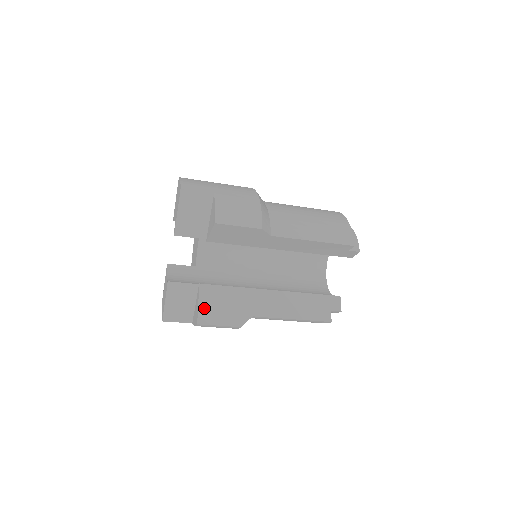
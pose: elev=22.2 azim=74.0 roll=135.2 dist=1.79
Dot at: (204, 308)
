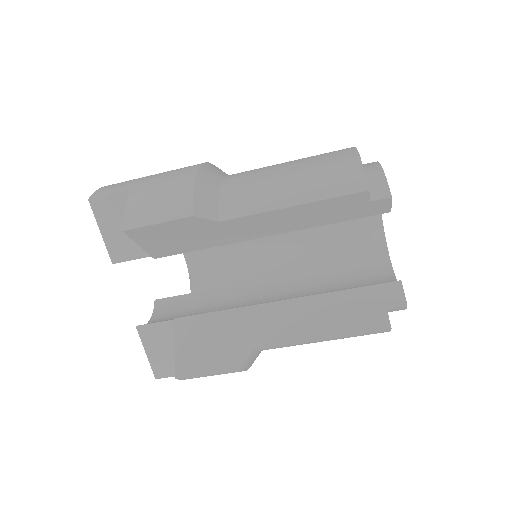
Dot at: (183, 352)
